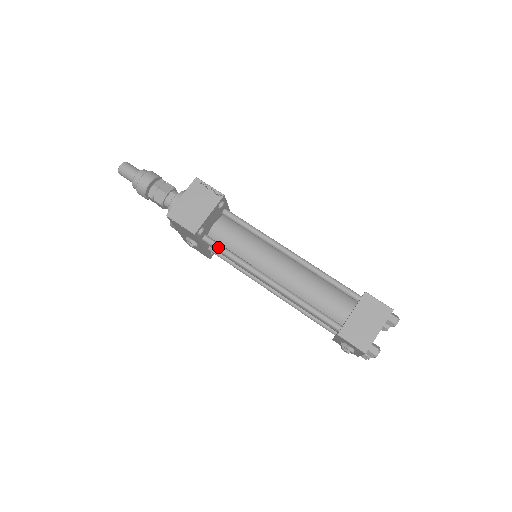
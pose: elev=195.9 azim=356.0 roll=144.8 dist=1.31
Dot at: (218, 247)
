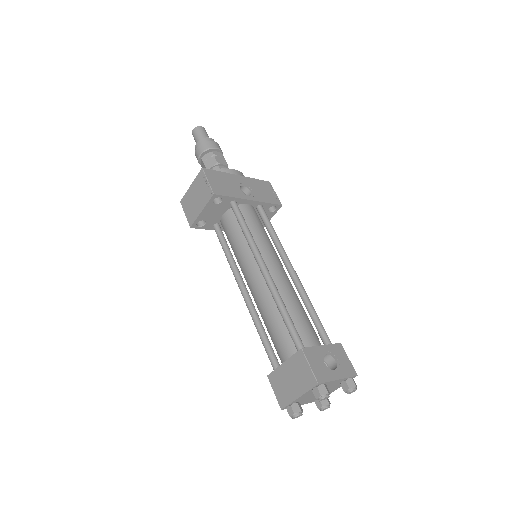
Dot at: (219, 240)
